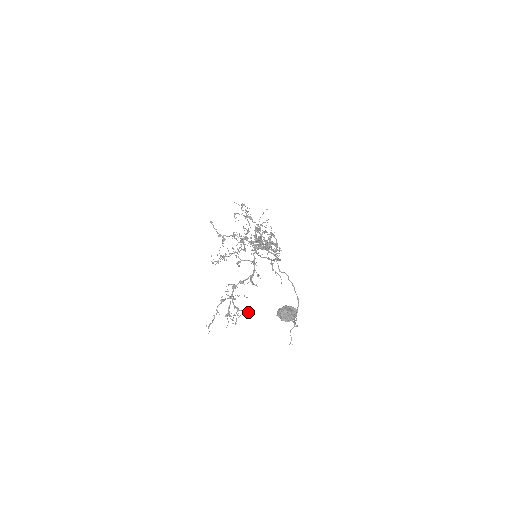
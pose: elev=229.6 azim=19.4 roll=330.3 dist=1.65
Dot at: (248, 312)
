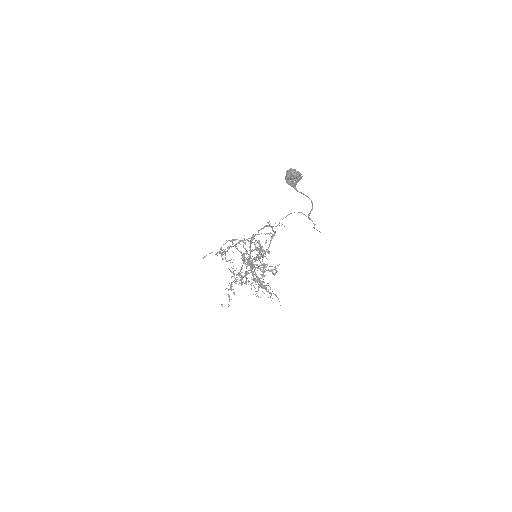
Dot at: occluded
